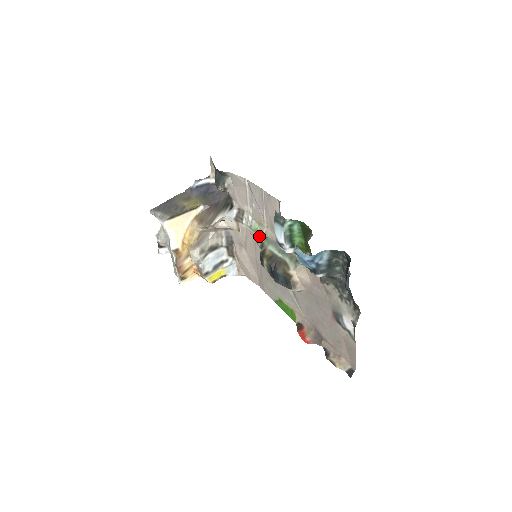
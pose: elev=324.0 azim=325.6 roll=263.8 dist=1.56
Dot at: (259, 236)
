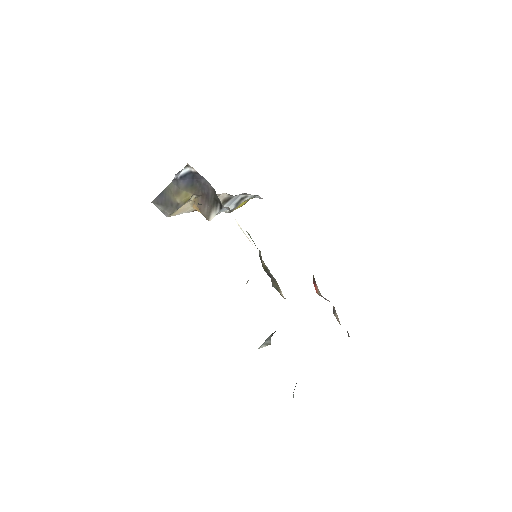
Dot at: occluded
